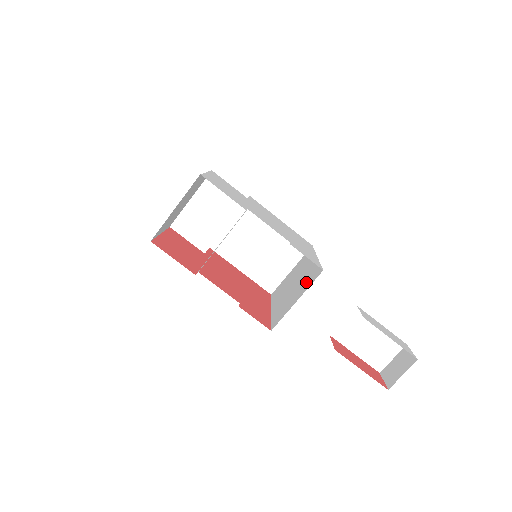
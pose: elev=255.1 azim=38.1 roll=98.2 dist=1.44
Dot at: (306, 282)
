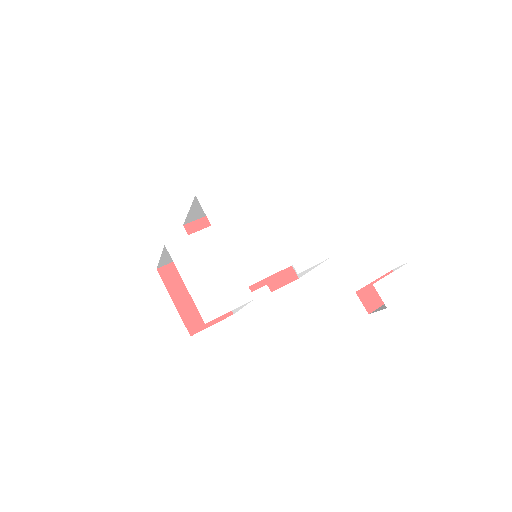
Dot at: occluded
